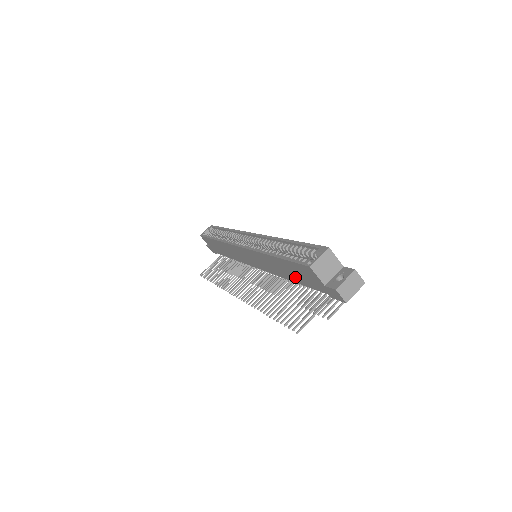
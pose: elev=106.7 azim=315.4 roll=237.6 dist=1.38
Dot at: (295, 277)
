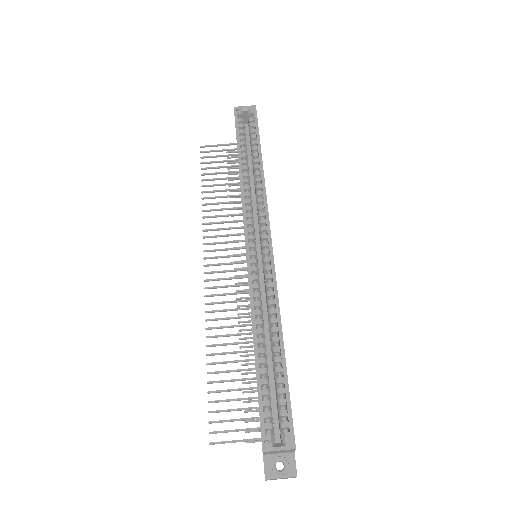
Dot at: occluded
